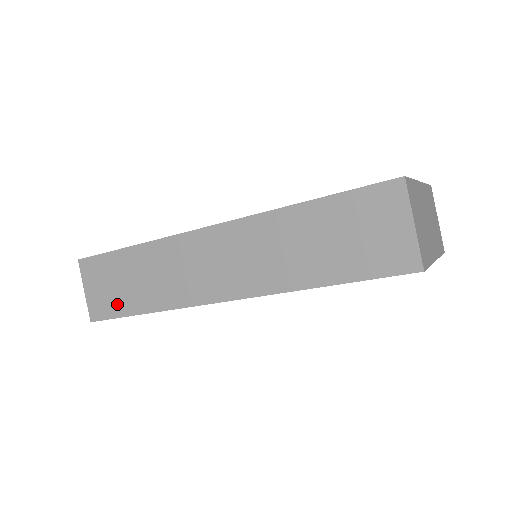
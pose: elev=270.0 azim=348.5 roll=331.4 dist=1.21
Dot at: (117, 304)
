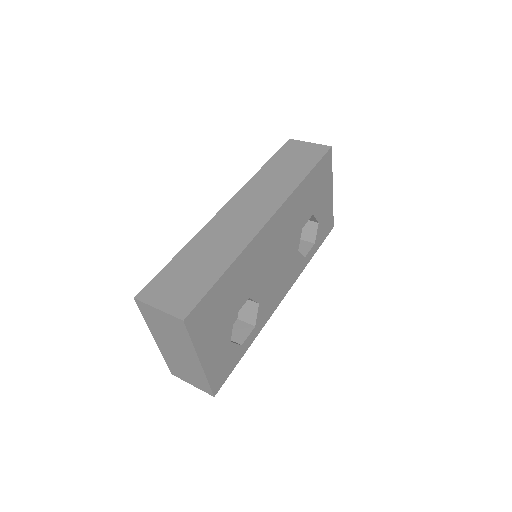
Dot at: (199, 286)
